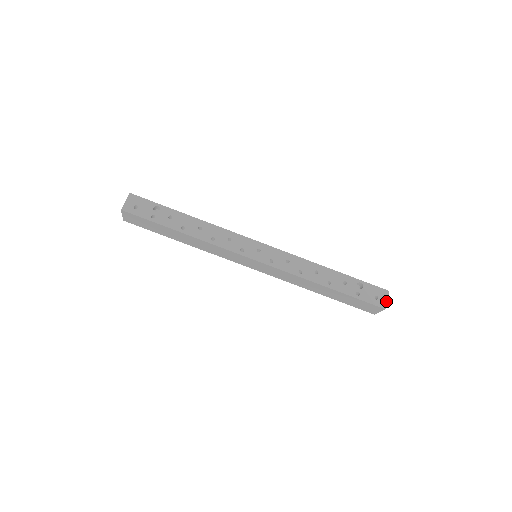
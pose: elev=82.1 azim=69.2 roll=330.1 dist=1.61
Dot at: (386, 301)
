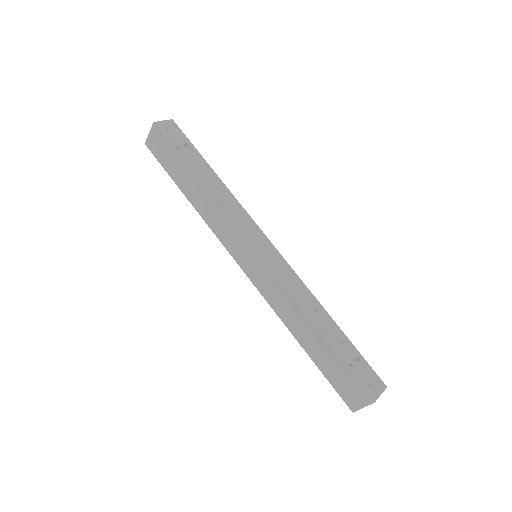
Dot at: (379, 394)
